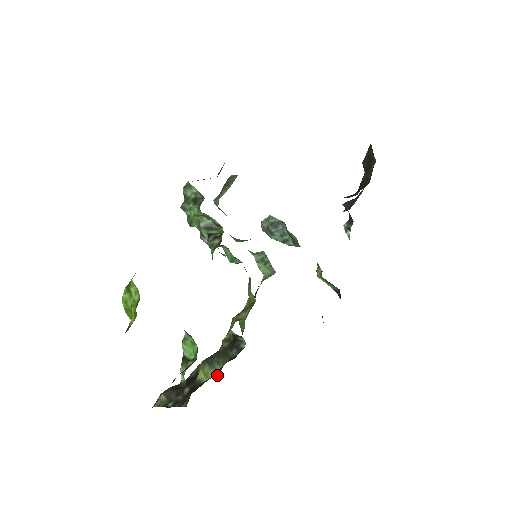
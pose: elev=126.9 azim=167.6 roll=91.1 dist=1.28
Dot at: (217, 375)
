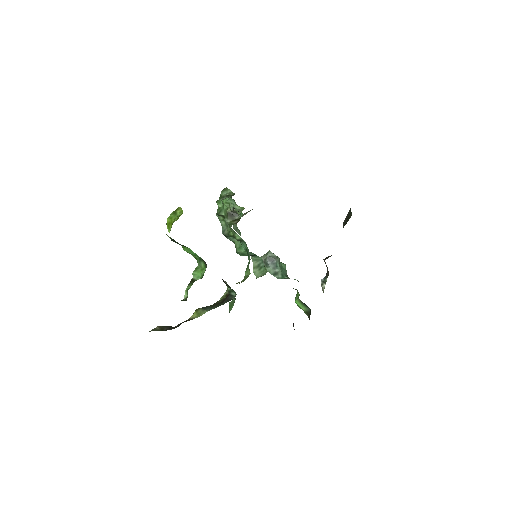
Dot at: occluded
